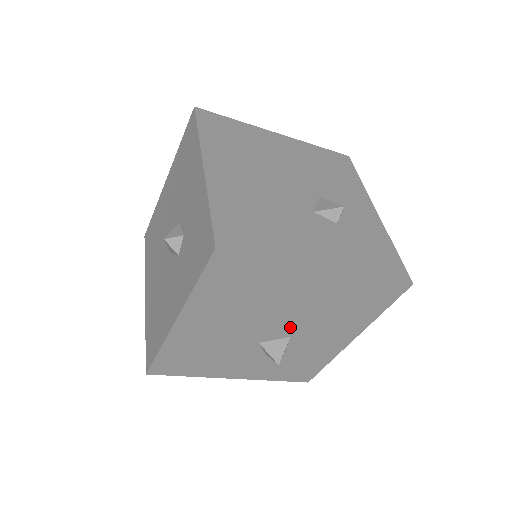
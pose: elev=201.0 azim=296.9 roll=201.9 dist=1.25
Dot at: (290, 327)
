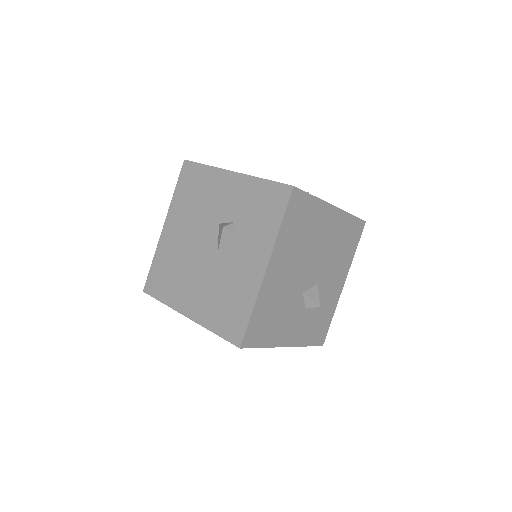
Dot at: (318, 271)
